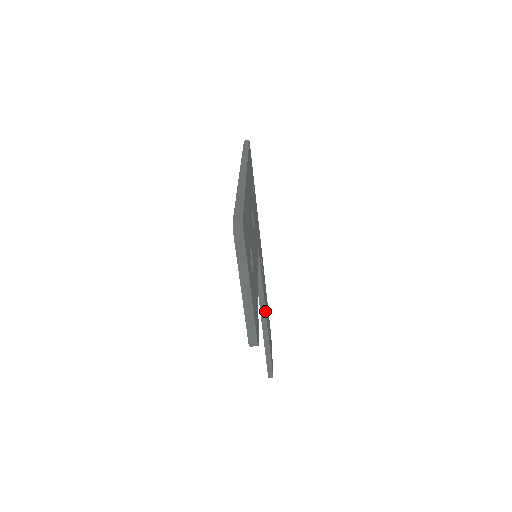
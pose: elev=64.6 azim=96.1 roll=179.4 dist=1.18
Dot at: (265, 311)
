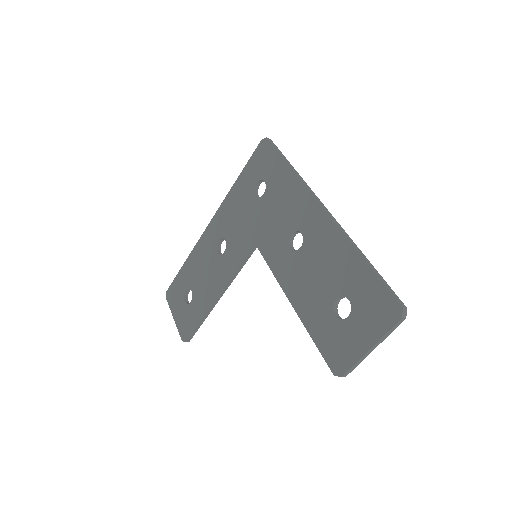
Dot at: occluded
